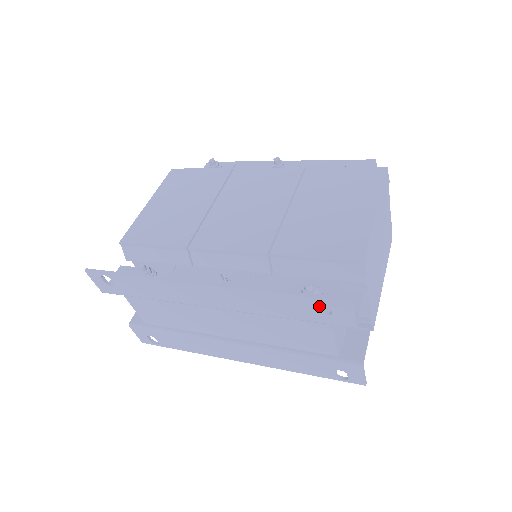
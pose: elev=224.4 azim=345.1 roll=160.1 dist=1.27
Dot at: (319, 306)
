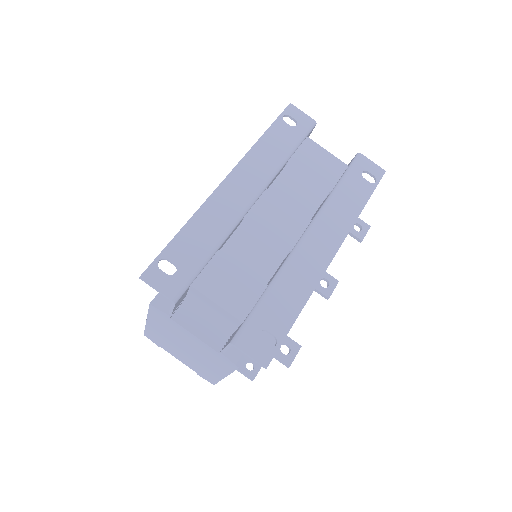
Dot at: occluded
